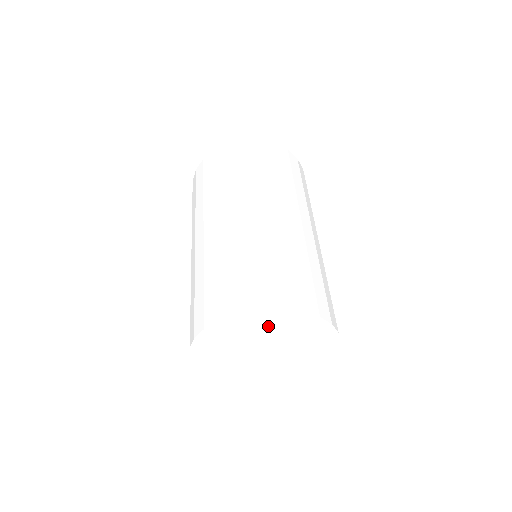
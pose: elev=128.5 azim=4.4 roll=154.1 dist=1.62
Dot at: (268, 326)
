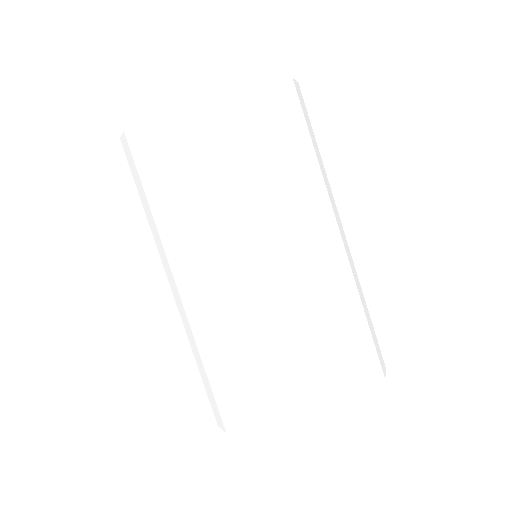
Dot at: occluded
